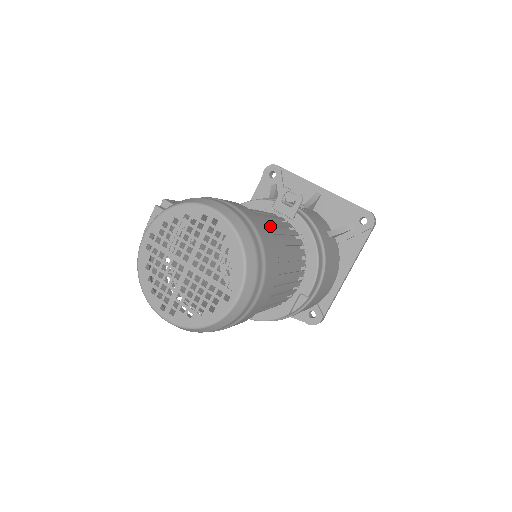
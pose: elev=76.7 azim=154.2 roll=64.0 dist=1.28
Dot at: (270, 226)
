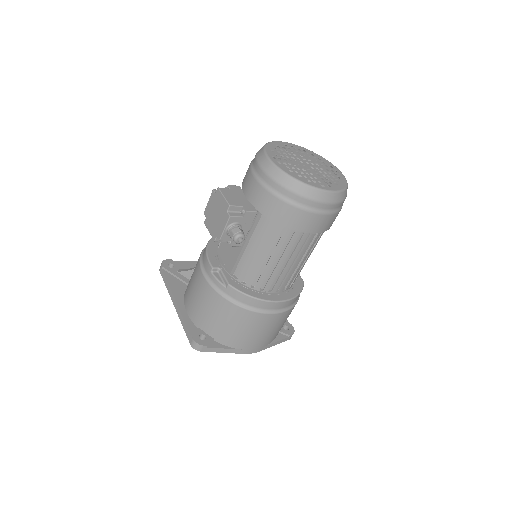
Dot at: occluded
